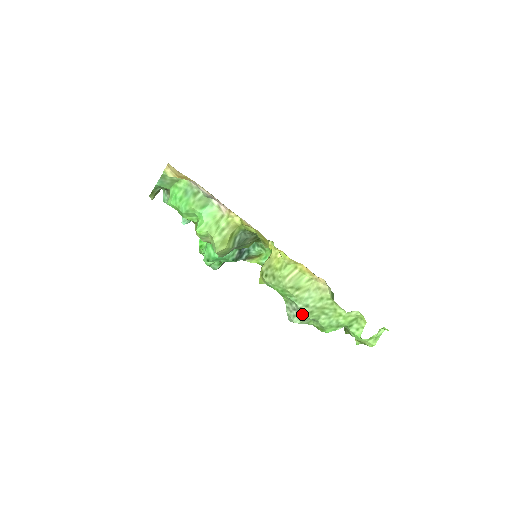
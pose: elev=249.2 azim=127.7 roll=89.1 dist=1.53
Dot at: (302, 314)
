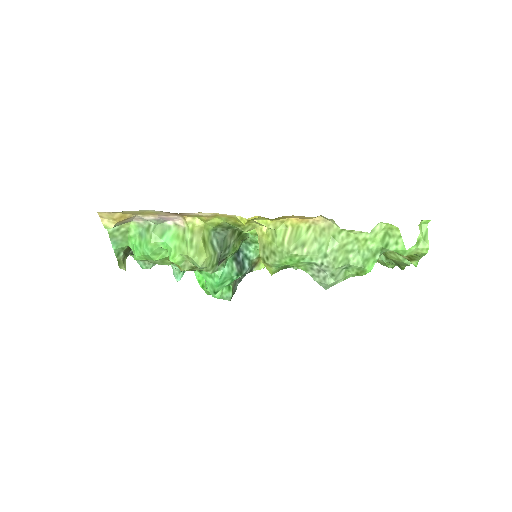
Dot at: (328, 269)
